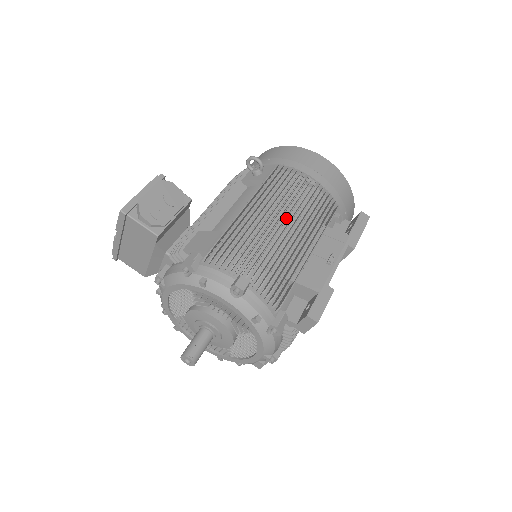
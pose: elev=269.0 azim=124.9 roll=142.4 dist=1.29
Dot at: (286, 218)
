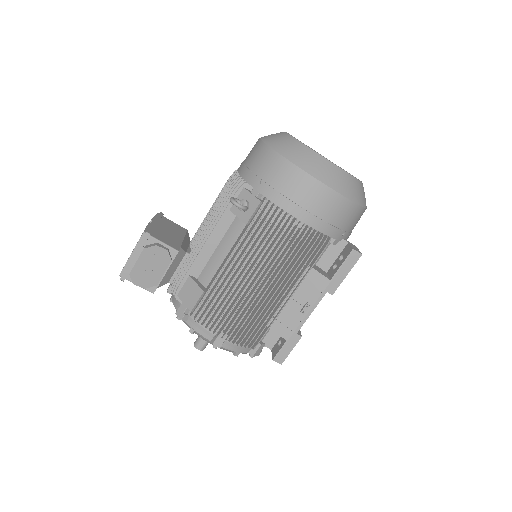
Dot at: (261, 281)
